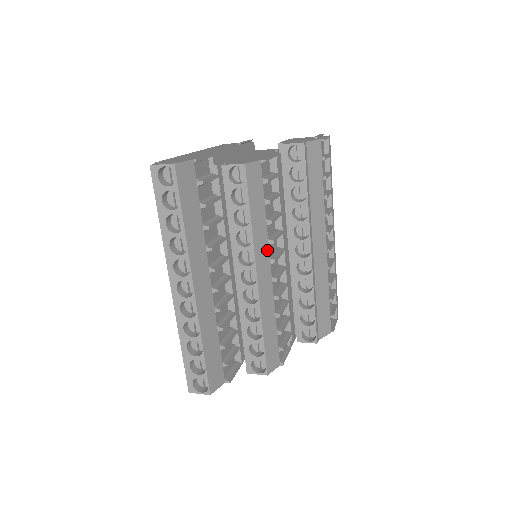
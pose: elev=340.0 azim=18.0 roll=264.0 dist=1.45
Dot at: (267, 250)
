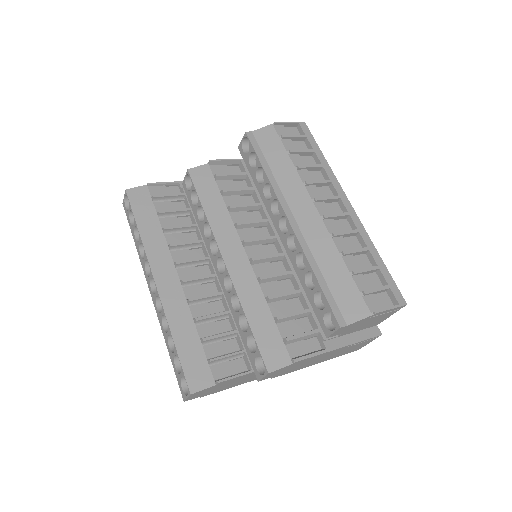
Dot at: (235, 234)
